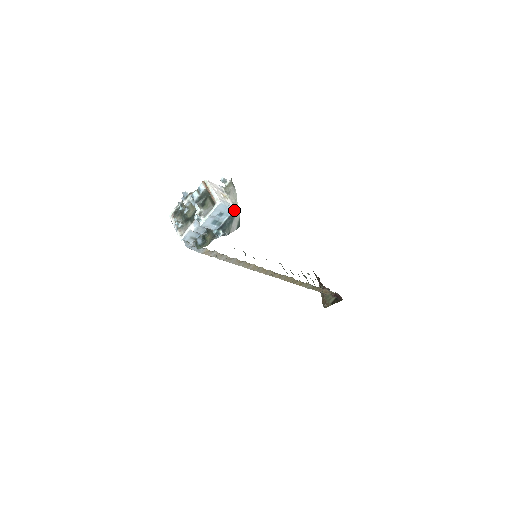
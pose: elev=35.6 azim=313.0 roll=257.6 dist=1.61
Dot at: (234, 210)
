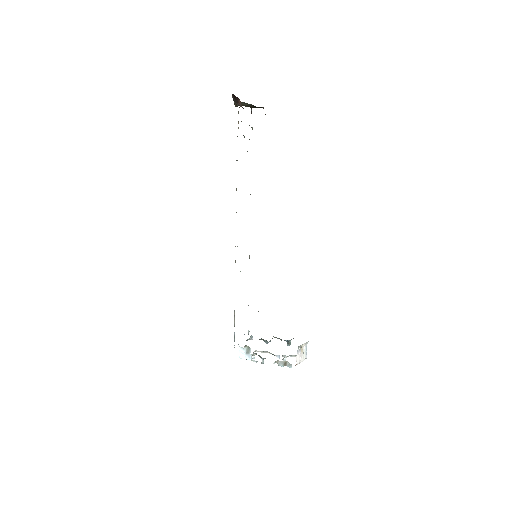
Dot at: (307, 342)
